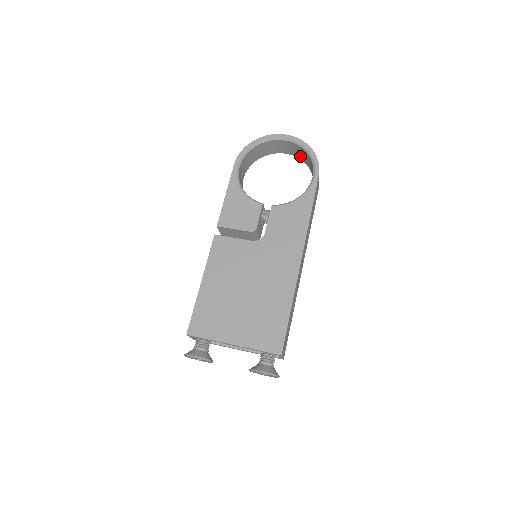
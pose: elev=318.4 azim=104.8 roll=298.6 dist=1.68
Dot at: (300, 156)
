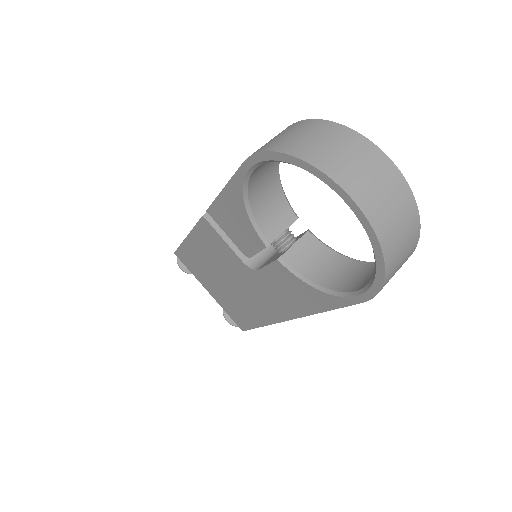
Dot at: occluded
